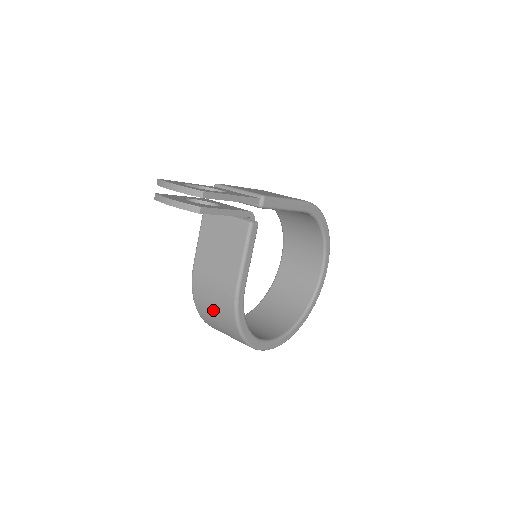
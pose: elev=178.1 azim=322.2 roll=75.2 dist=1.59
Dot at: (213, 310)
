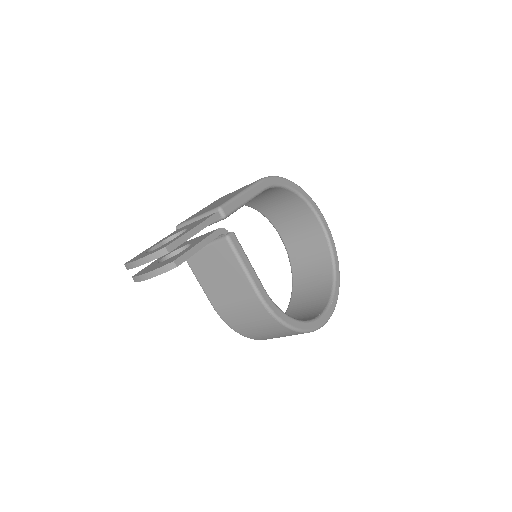
Dot at: (256, 328)
